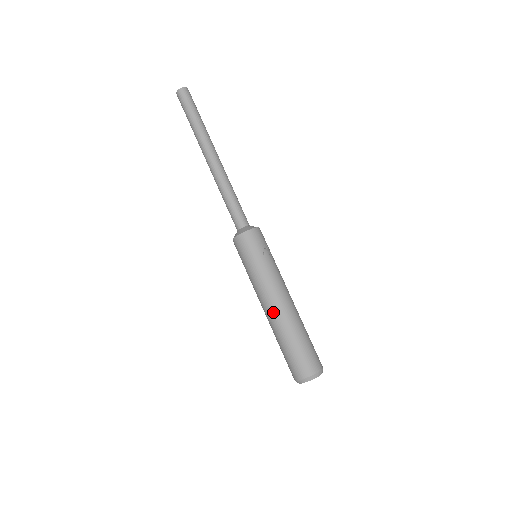
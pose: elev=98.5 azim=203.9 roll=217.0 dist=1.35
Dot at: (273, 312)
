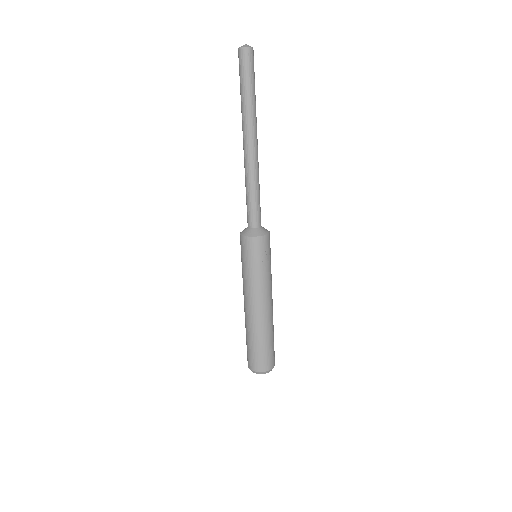
Dot at: (250, 313)
